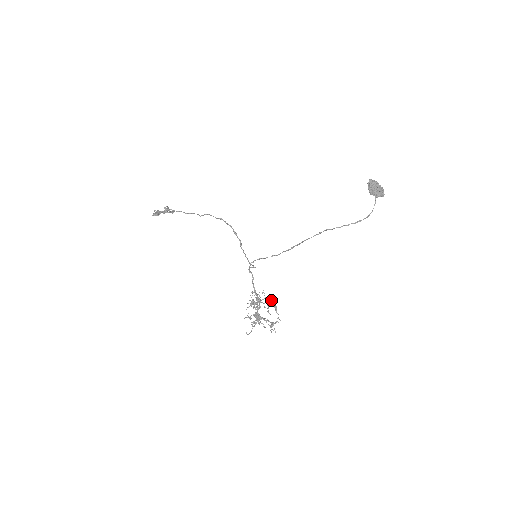
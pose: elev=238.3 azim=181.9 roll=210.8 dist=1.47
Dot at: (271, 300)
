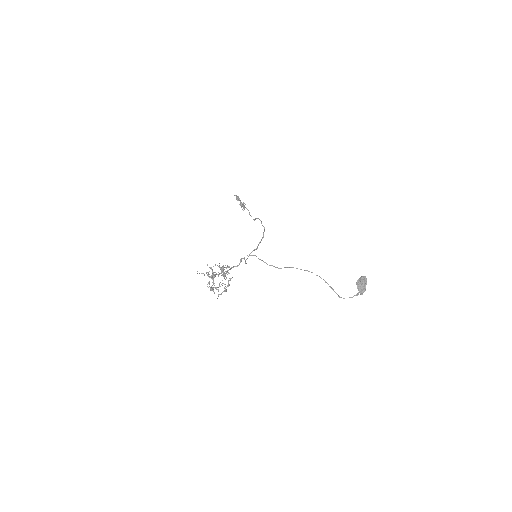
Dot at: (229, 284)
